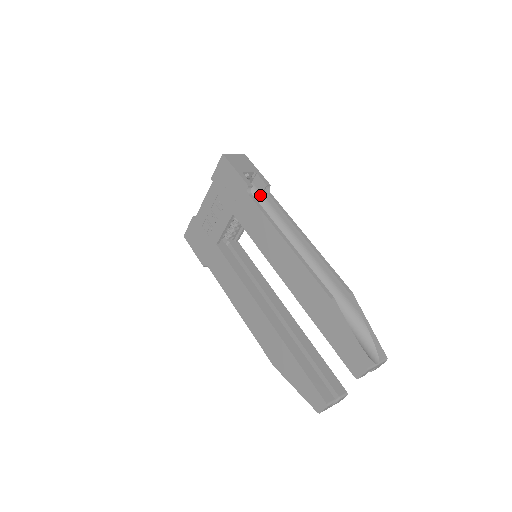
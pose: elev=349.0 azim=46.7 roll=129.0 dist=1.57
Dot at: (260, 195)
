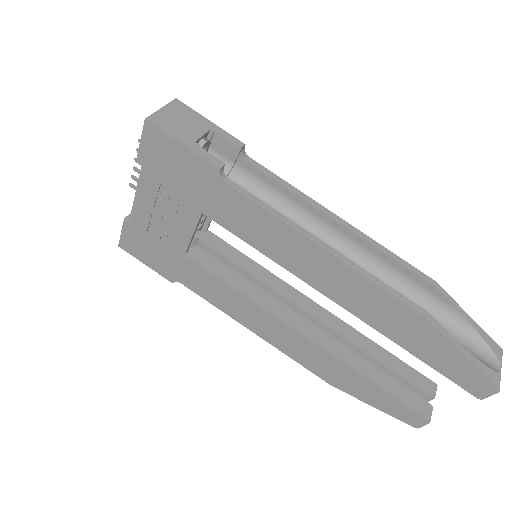
Dot at: (232, 165)
